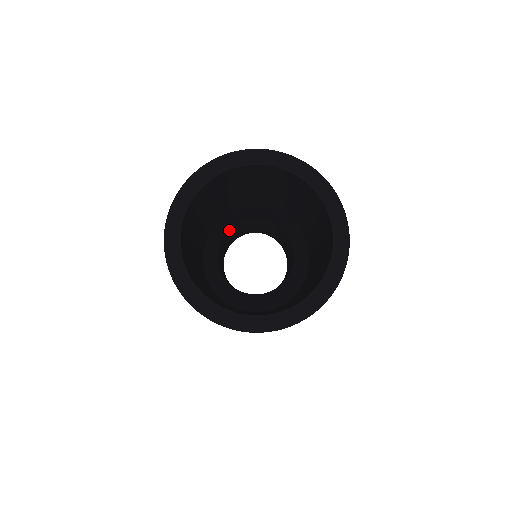
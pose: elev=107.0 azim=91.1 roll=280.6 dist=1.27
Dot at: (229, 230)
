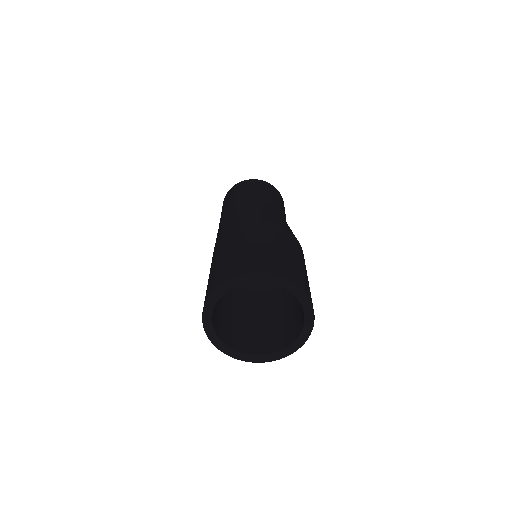
Dot at: occluded
